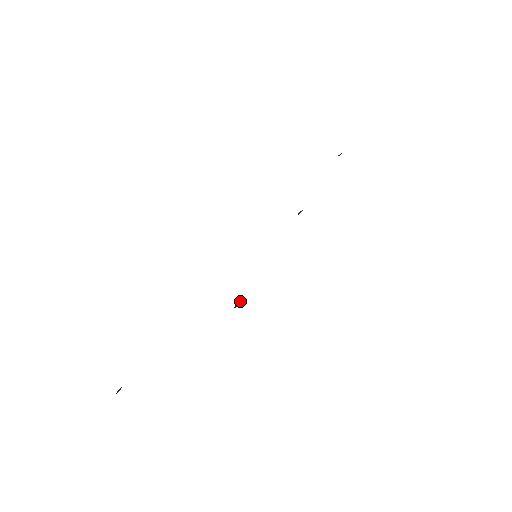
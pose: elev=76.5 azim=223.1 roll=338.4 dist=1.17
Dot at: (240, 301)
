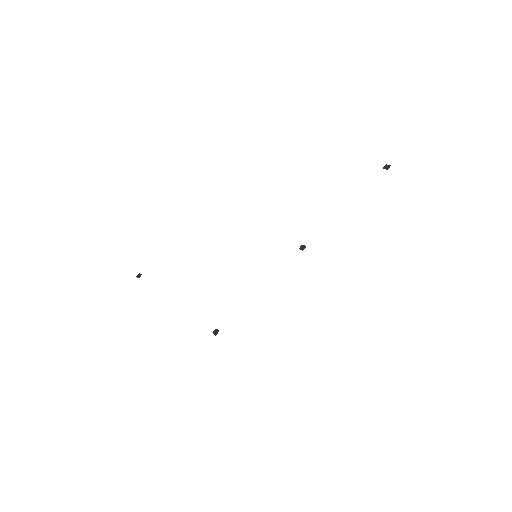
Dot at: (218, 331)
